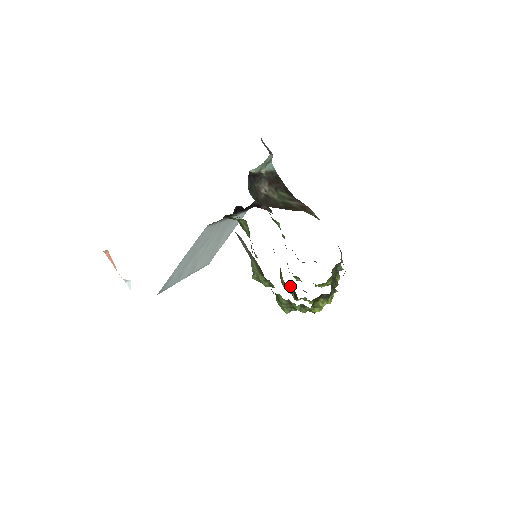
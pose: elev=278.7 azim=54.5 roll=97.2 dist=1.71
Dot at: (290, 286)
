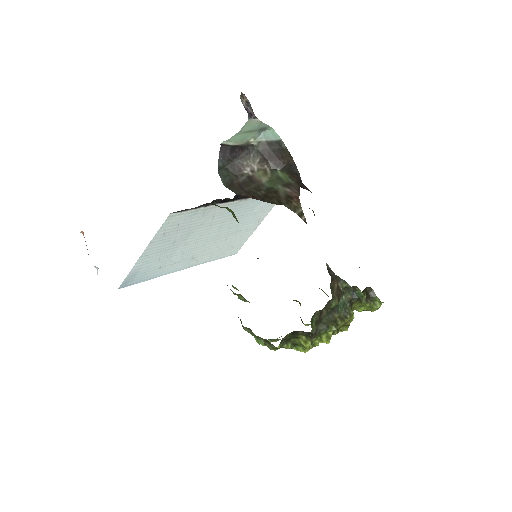
Dot at: occluded
